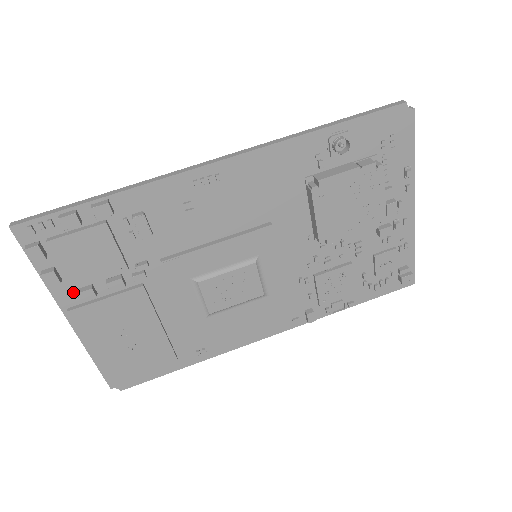
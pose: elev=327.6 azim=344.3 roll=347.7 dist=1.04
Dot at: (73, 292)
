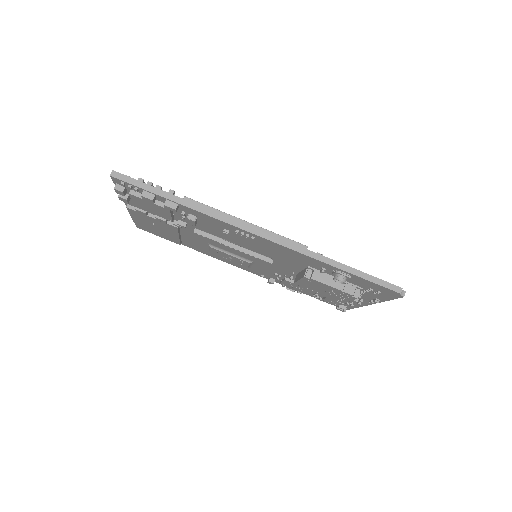
Dot at: occluded
